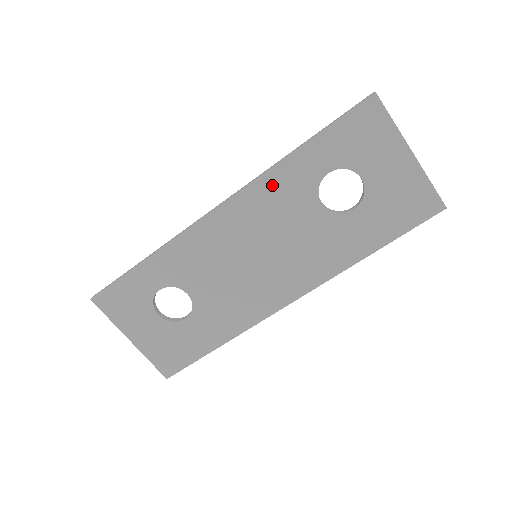
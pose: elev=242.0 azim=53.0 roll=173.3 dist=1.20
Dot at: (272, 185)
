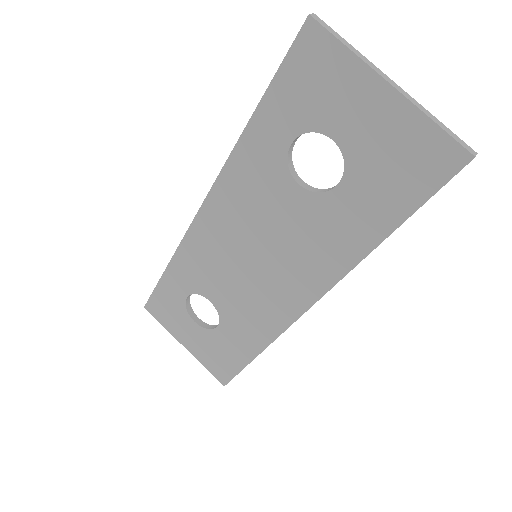
Dot at: (239, 172)
